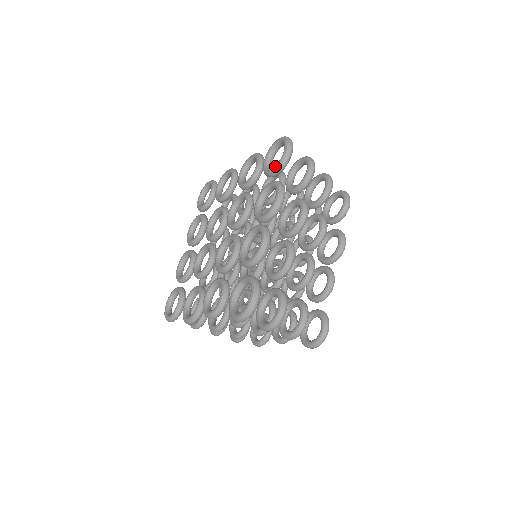
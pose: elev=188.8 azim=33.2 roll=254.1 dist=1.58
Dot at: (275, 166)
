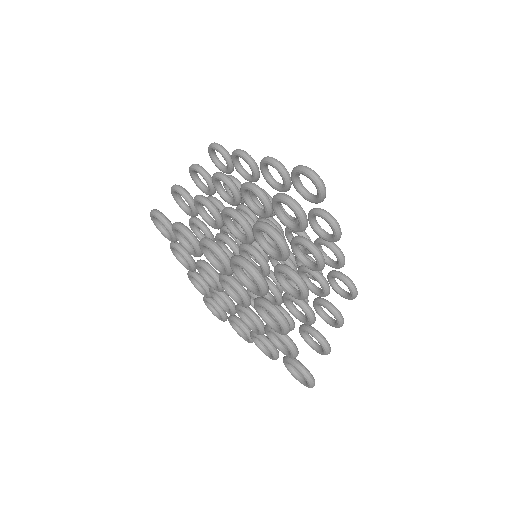
Dot at: (257, 295)
